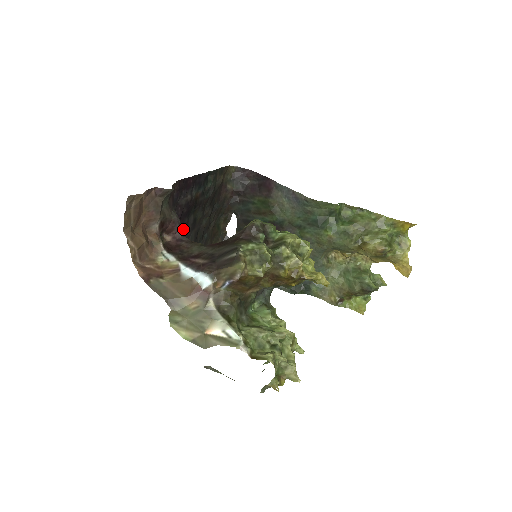
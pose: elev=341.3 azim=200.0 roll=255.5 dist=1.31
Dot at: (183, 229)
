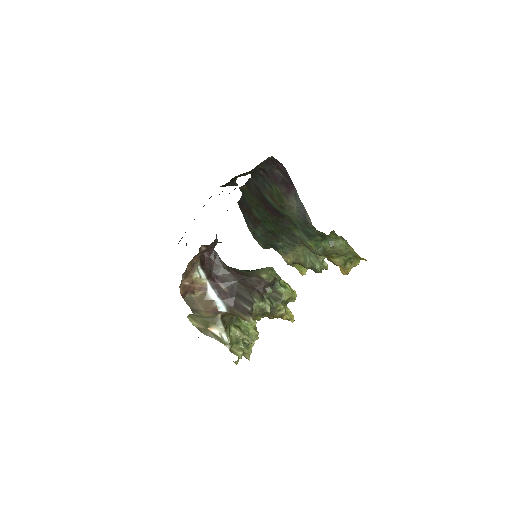
Dot at: occluded
